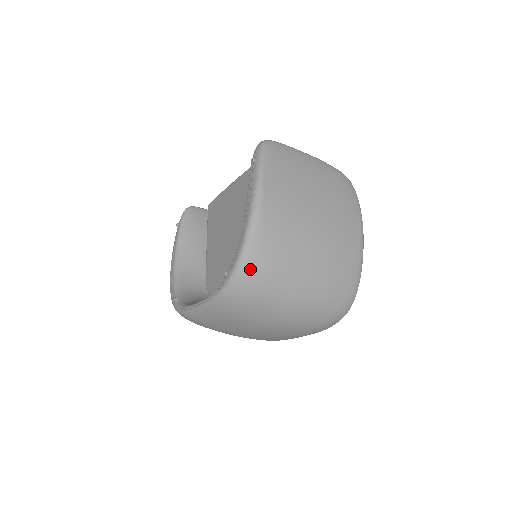
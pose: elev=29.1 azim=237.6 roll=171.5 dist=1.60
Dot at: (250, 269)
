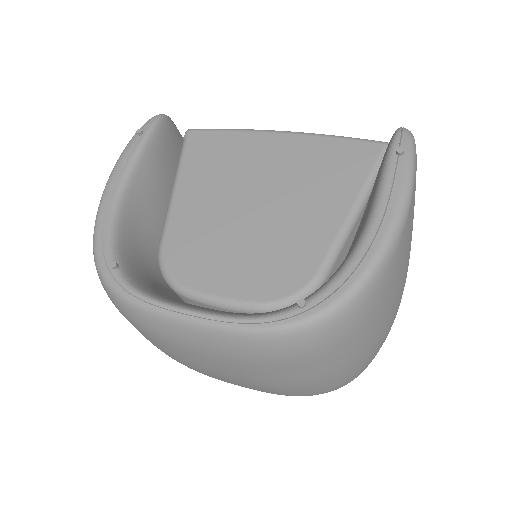
Dot at: (347, 319)
